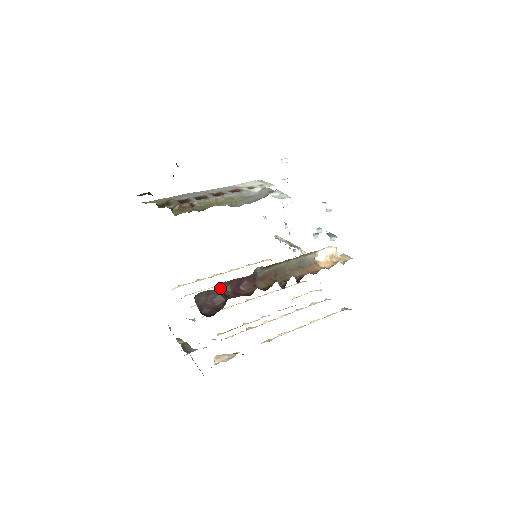
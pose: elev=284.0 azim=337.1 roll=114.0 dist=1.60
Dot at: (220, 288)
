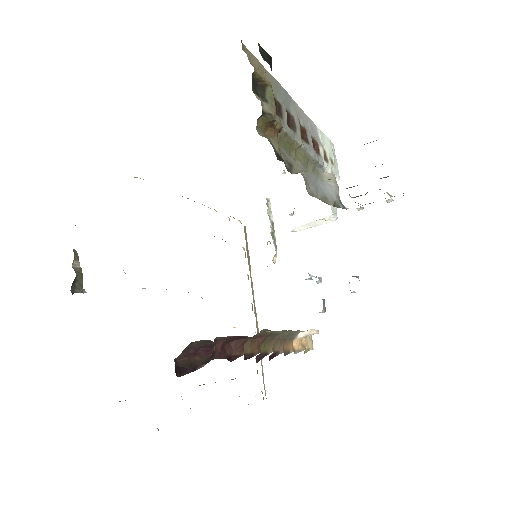
Dot at: occluded
